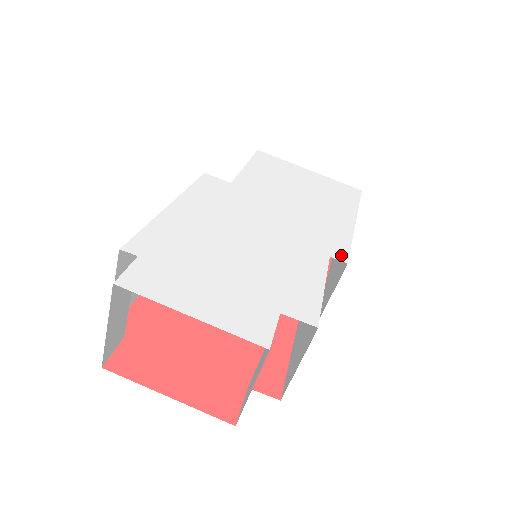
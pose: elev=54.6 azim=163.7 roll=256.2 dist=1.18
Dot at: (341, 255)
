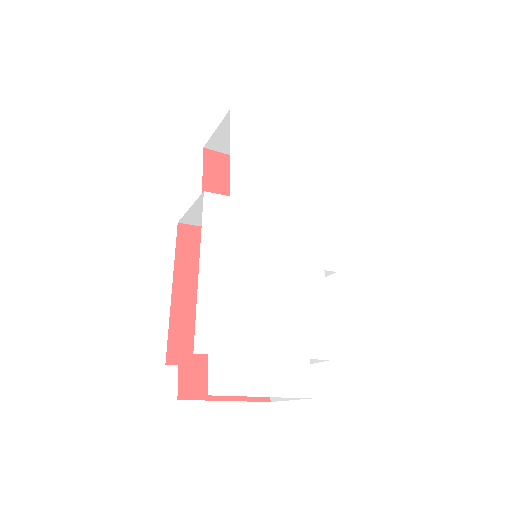
Dot at: (331, 263)
